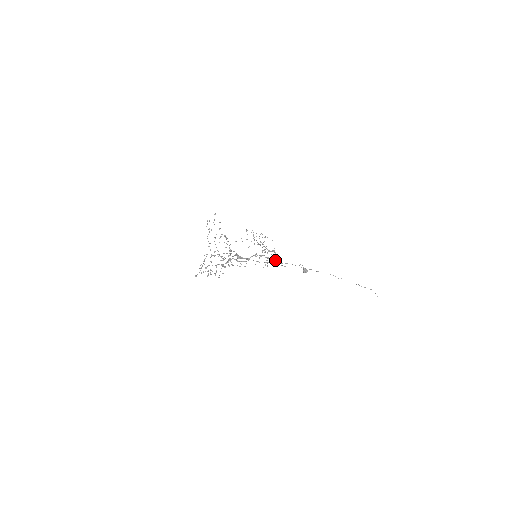
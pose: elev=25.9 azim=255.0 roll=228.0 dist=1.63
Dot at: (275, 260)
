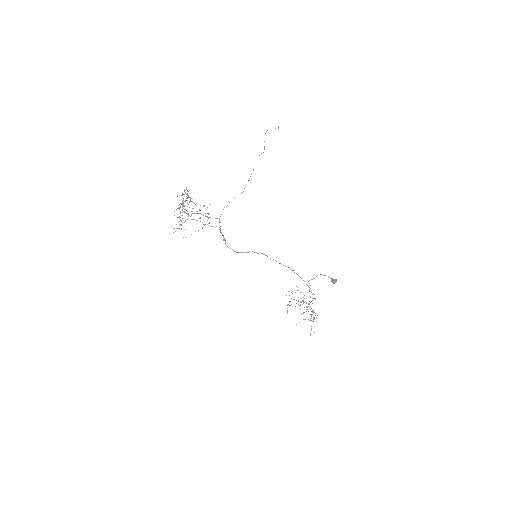
Dot at: (285, 266)
